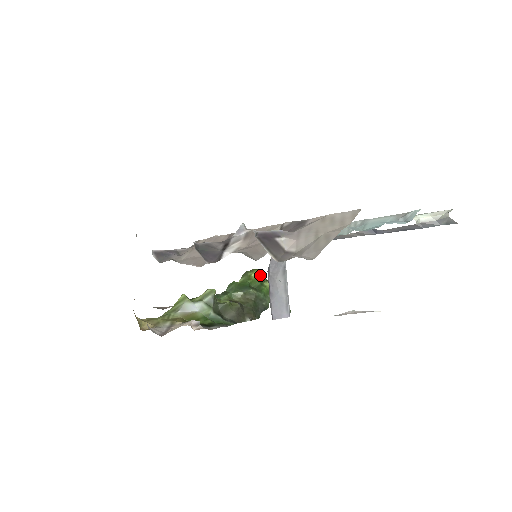
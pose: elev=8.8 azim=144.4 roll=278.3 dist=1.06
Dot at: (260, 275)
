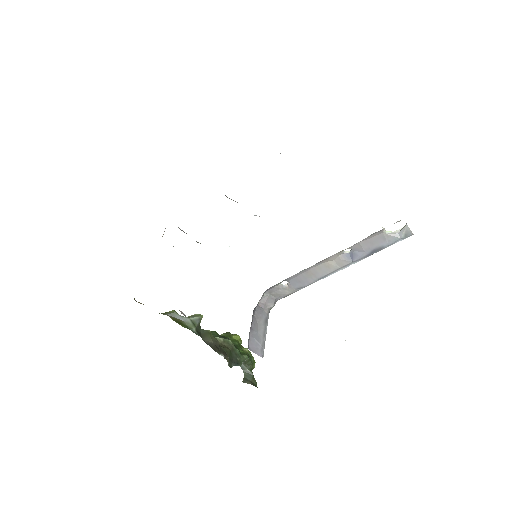
Dot at: (240, 340)
